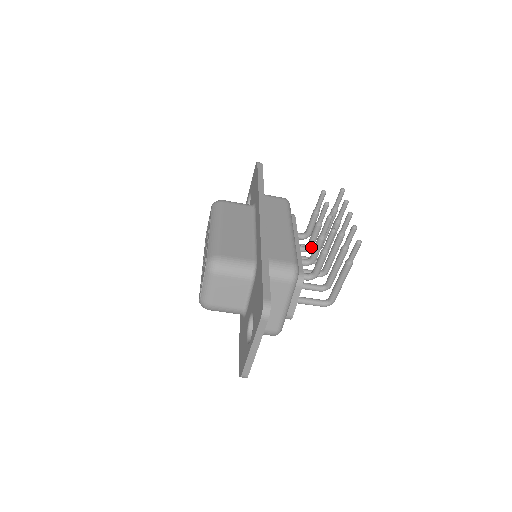
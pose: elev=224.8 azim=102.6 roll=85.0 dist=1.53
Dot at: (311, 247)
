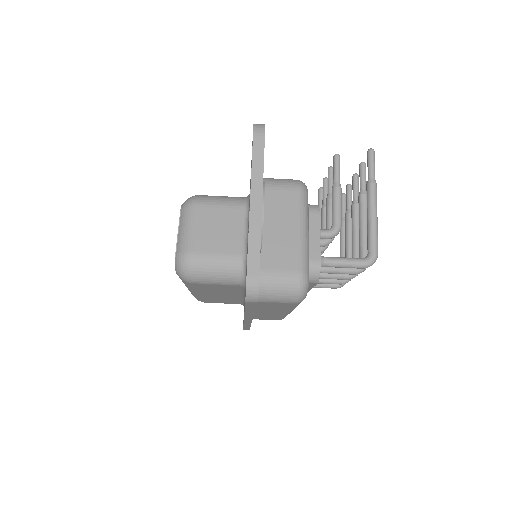
Dot at: occluded
